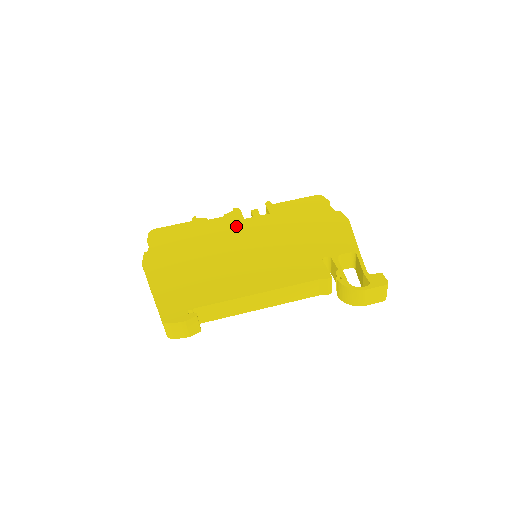
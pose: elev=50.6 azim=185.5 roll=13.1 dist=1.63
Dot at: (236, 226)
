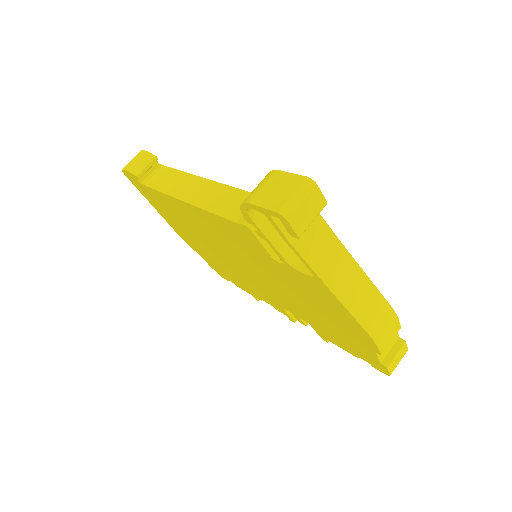
Dot at: occluded
